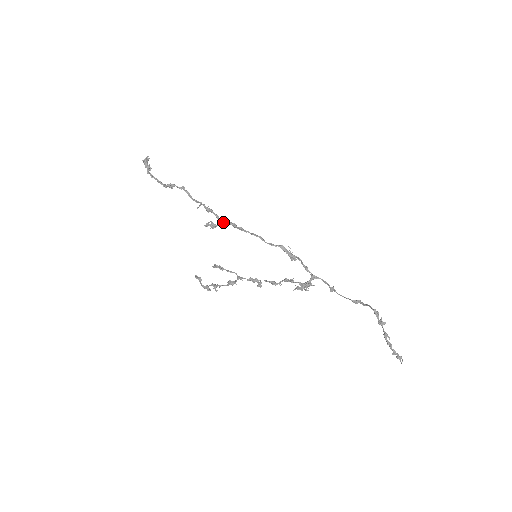
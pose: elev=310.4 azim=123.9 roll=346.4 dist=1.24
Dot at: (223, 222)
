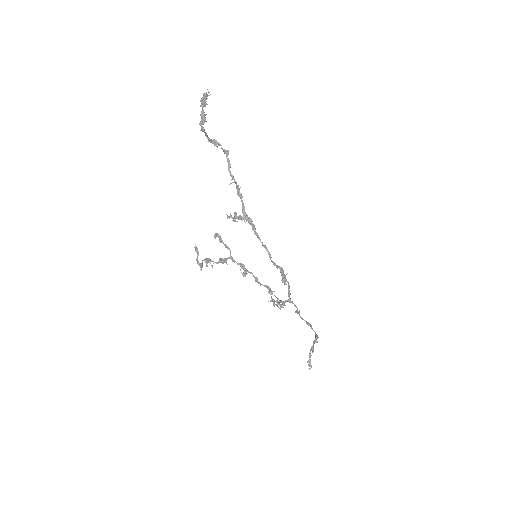
Dot at: (246, 218)
